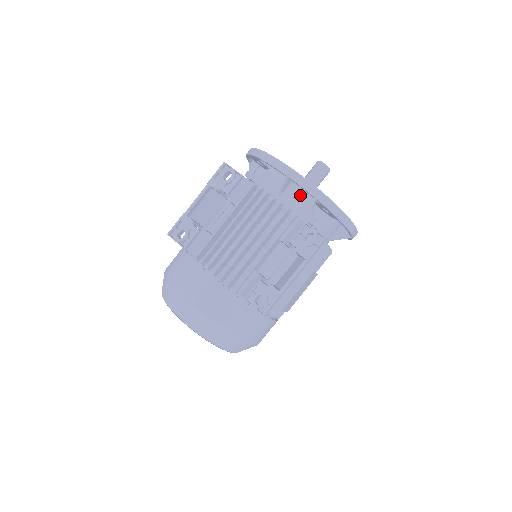
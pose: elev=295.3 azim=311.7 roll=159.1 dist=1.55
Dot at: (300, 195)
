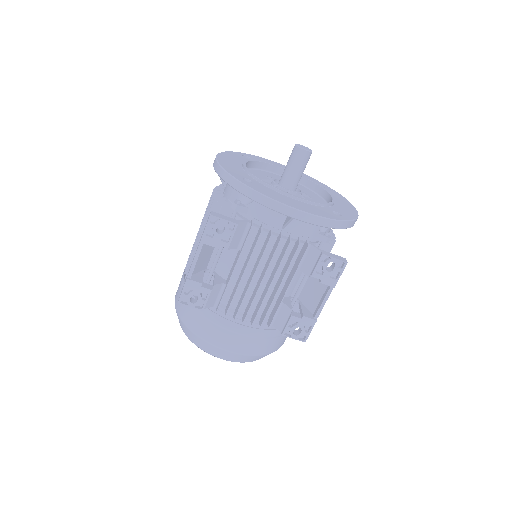
Dot at: occluded
